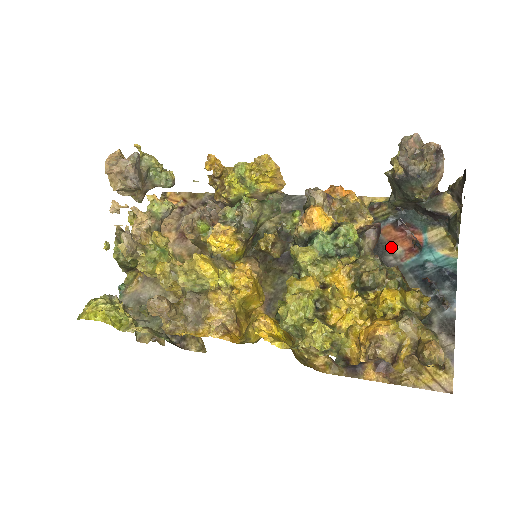
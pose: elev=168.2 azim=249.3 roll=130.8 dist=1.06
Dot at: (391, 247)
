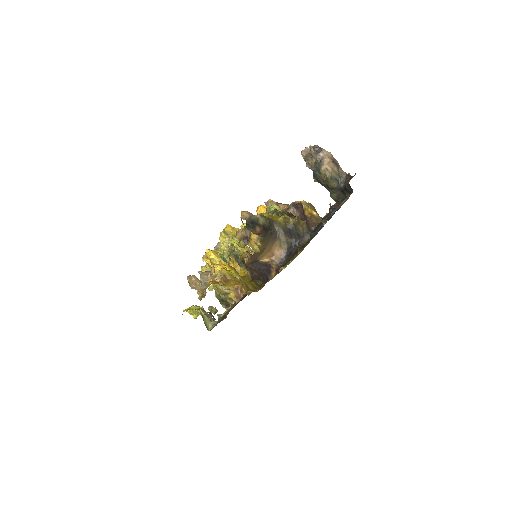
Dot at: occluded
